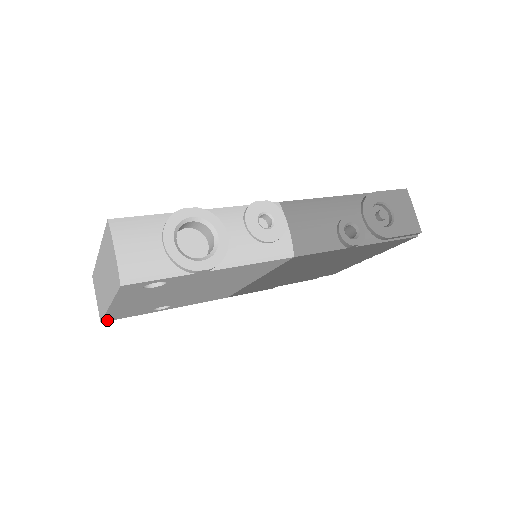
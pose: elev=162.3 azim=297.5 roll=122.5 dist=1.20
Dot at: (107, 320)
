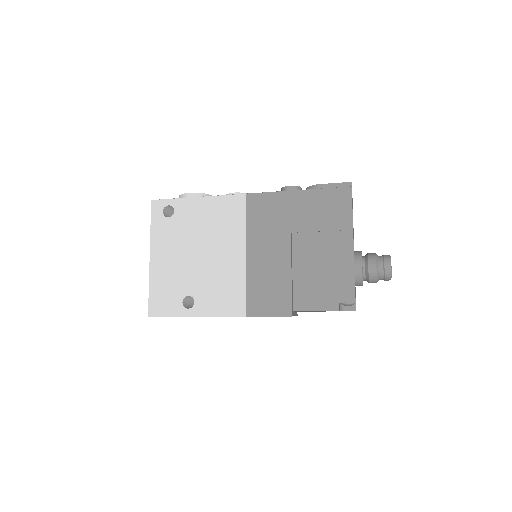
Dot at: (152, 312)
